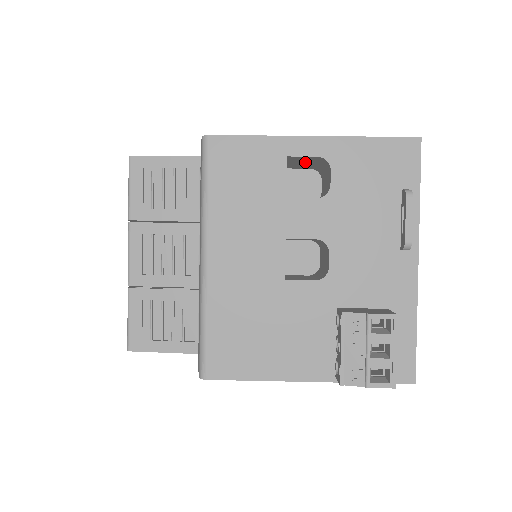
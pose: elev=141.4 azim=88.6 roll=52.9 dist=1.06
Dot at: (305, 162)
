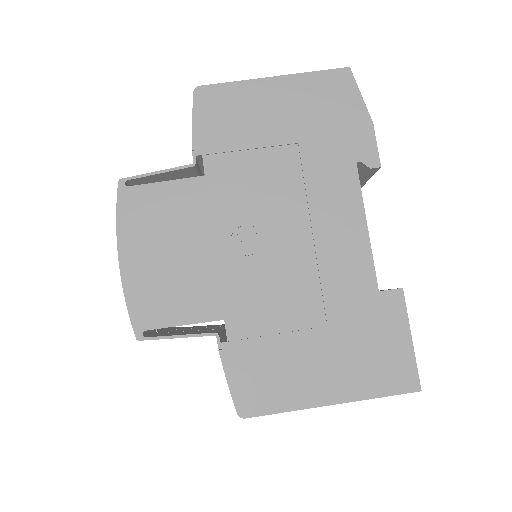
Dot at: occluded
